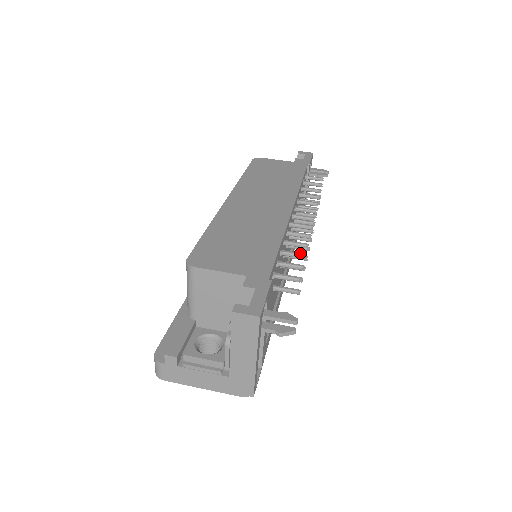
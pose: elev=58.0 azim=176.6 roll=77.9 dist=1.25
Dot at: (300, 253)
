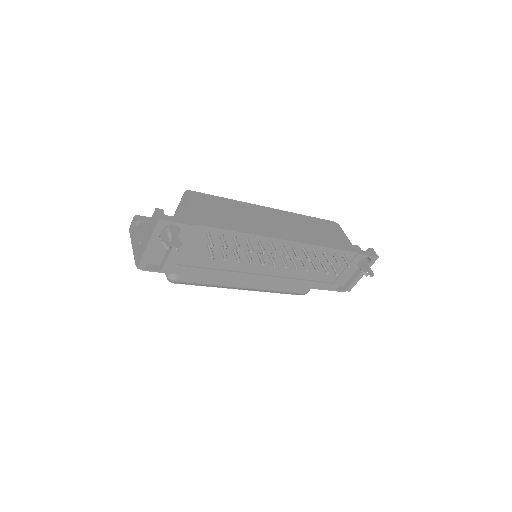
Dot at: (239, 246)
